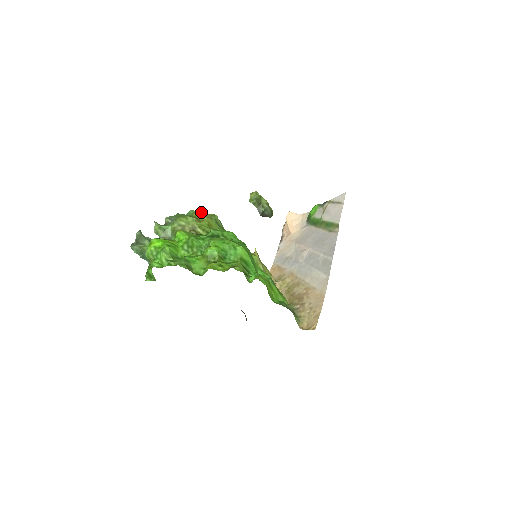
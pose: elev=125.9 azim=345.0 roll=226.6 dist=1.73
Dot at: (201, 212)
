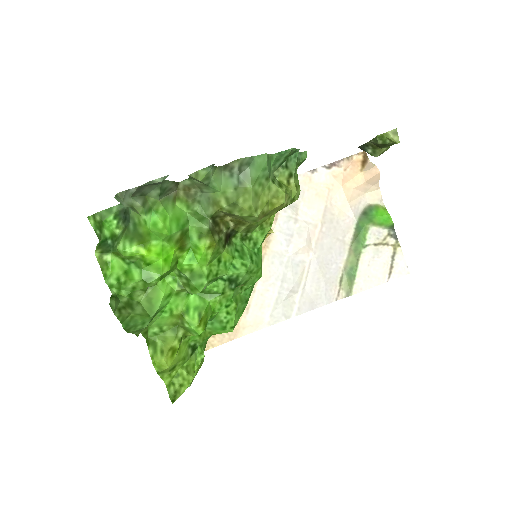
Dot at: occluded
